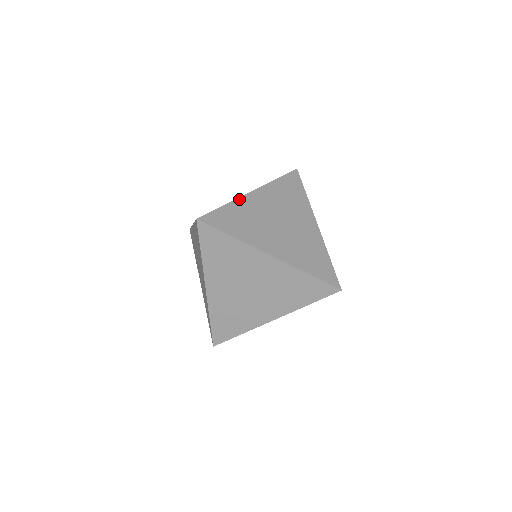
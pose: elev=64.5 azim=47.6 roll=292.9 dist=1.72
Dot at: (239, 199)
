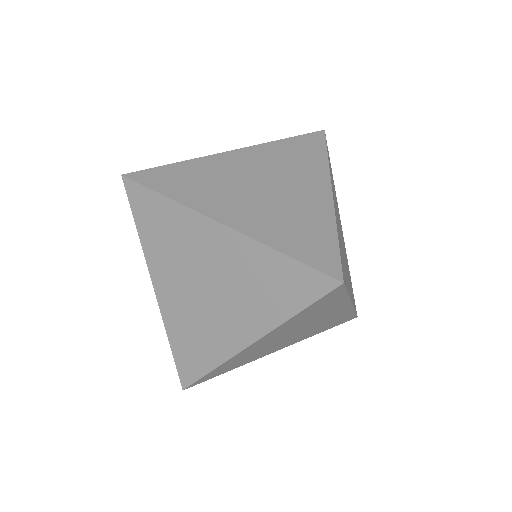
Dot at: (204, 157)
